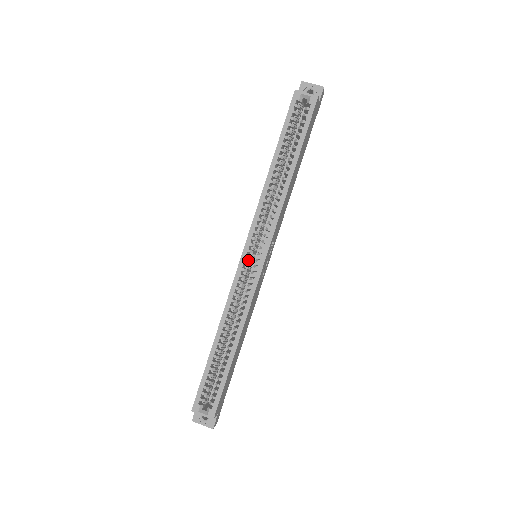
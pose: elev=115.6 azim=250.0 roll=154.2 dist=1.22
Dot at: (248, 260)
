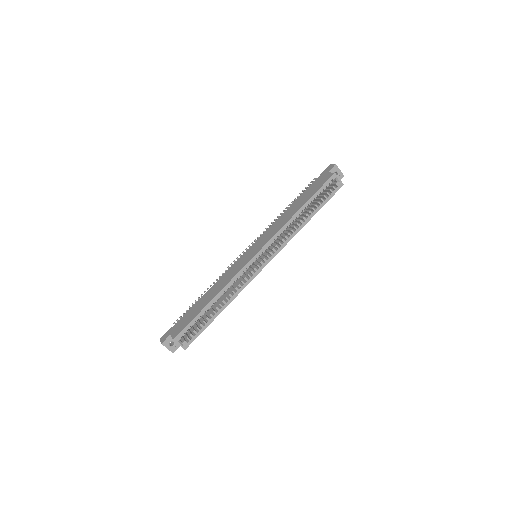
Dot at: (255, 259)
